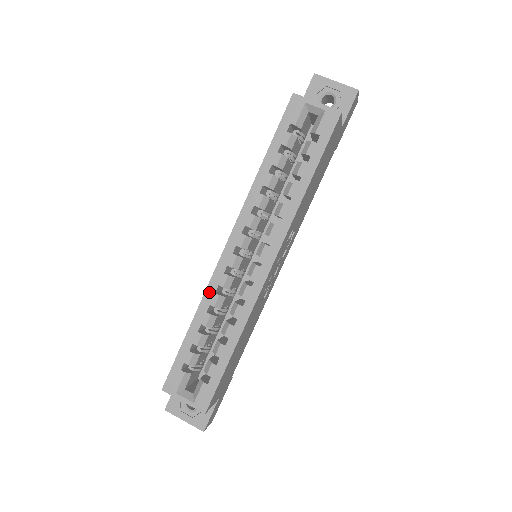
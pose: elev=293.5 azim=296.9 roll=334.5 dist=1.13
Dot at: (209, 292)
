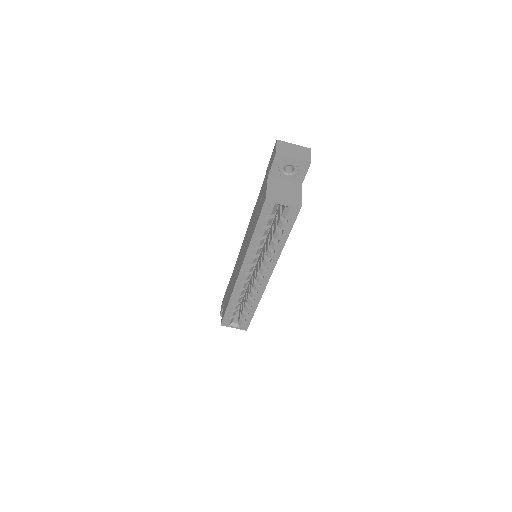
Dot at: (235, 291)
